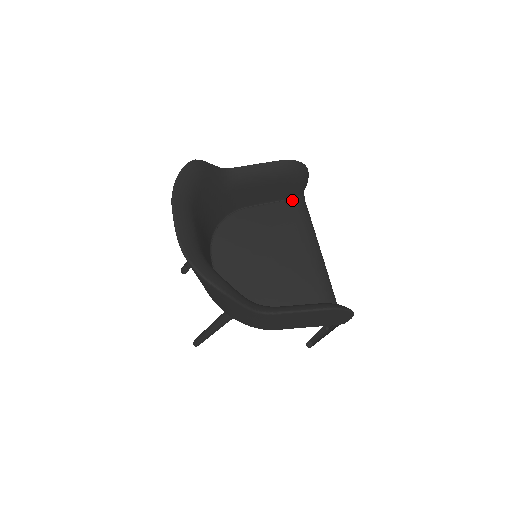
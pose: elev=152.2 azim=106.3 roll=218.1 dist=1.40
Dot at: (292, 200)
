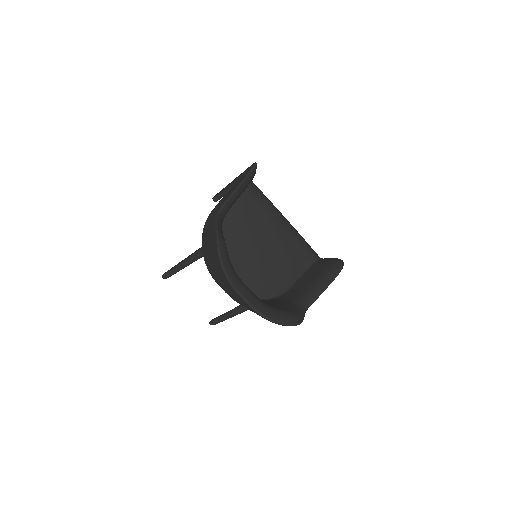
Dot at: (246, 188)
